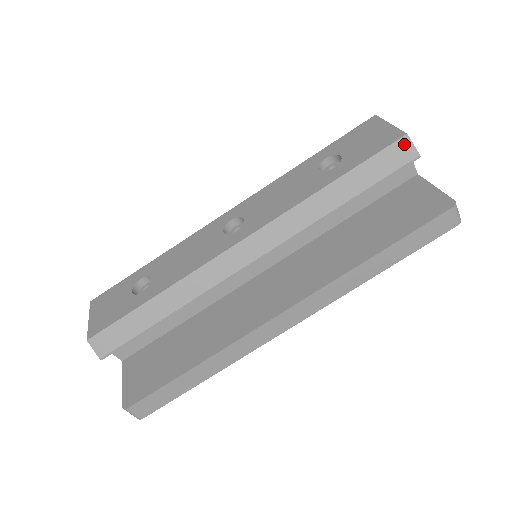
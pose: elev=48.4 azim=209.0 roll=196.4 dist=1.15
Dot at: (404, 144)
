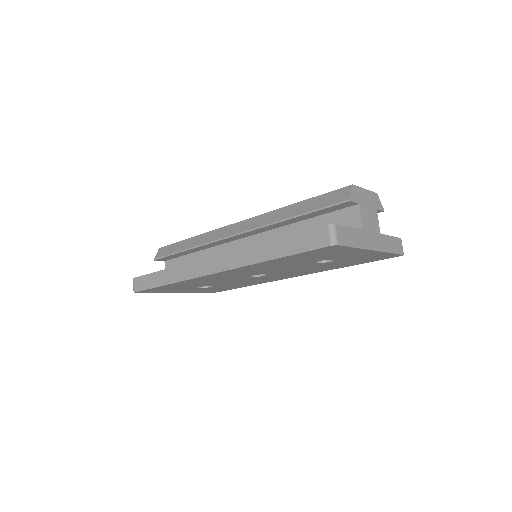
Dot at: (346, 190)
